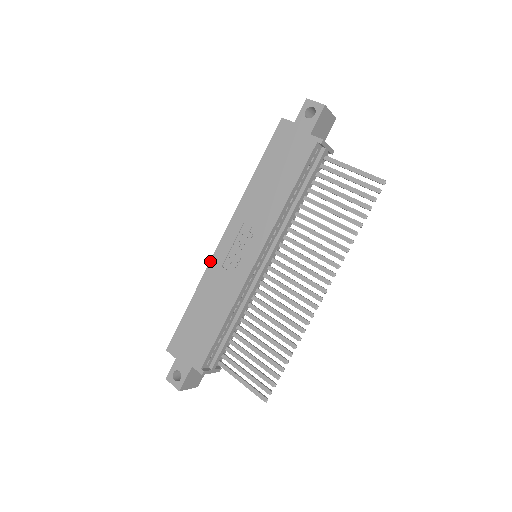
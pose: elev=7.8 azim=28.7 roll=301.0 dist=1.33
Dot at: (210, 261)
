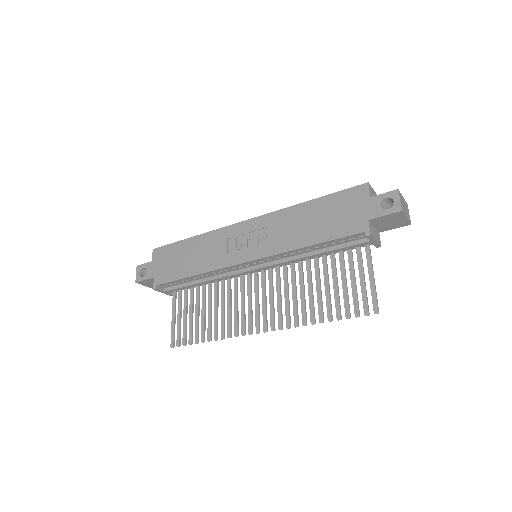
Dot at: (225, 226)
